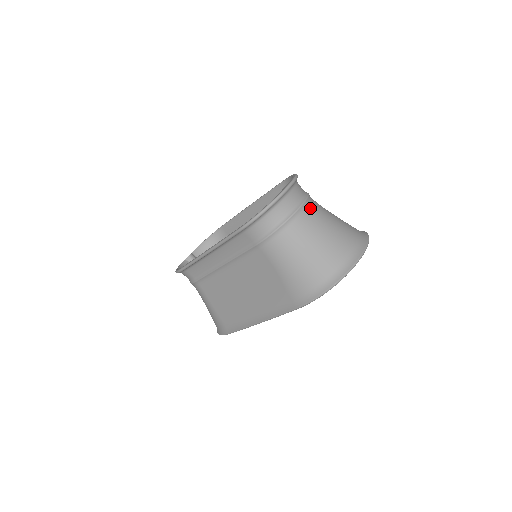
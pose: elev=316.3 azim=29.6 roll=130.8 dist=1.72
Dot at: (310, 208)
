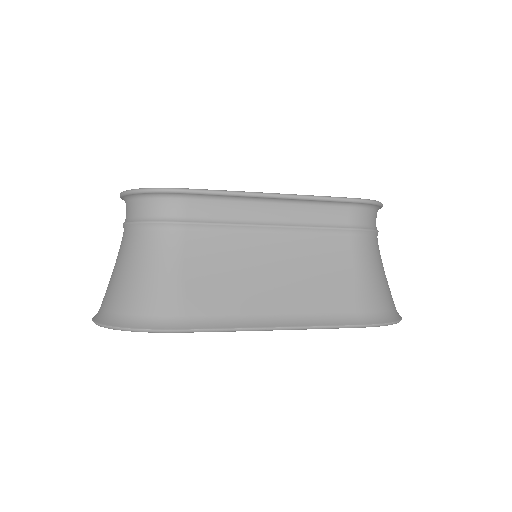
Dot at: occluded
